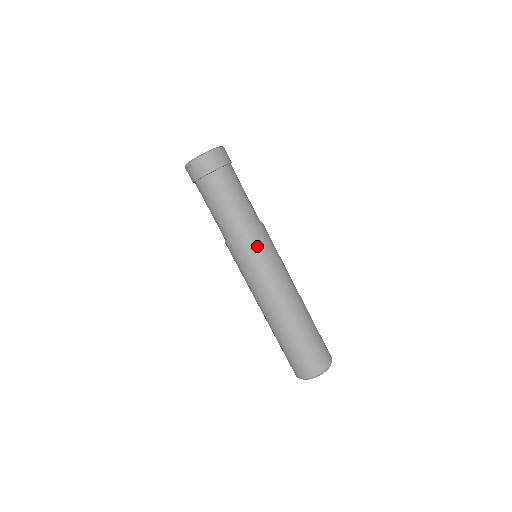
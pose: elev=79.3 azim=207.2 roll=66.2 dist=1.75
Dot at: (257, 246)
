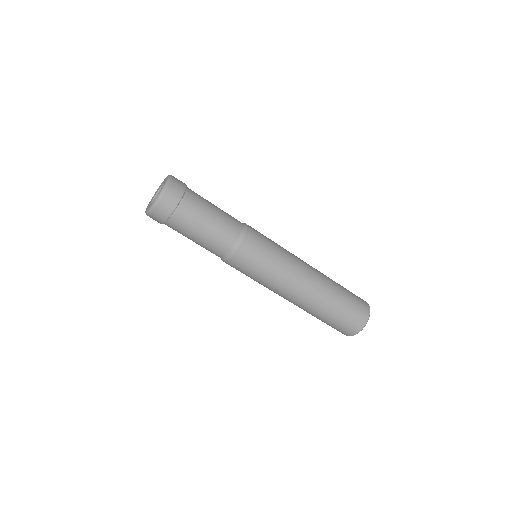
Dot at: (259, 238)
